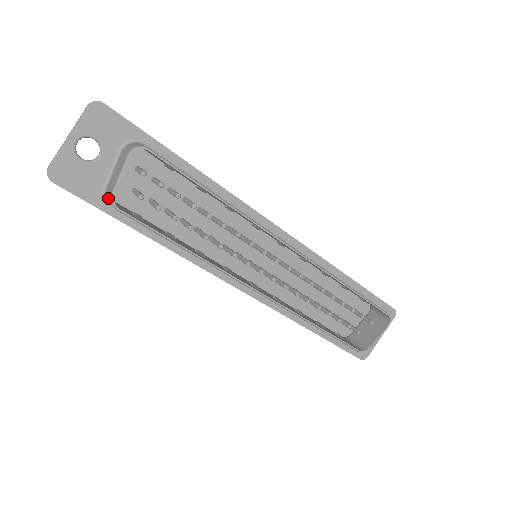
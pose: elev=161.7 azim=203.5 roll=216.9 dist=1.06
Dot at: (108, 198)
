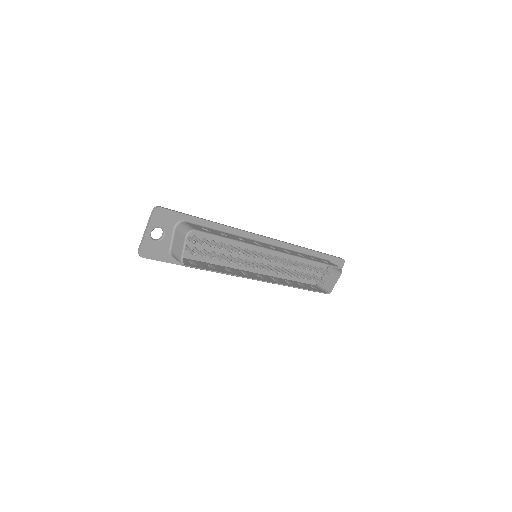
Dot at: (175, 258)
